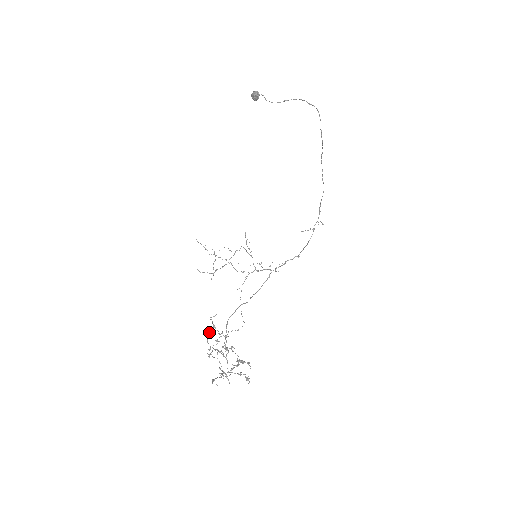
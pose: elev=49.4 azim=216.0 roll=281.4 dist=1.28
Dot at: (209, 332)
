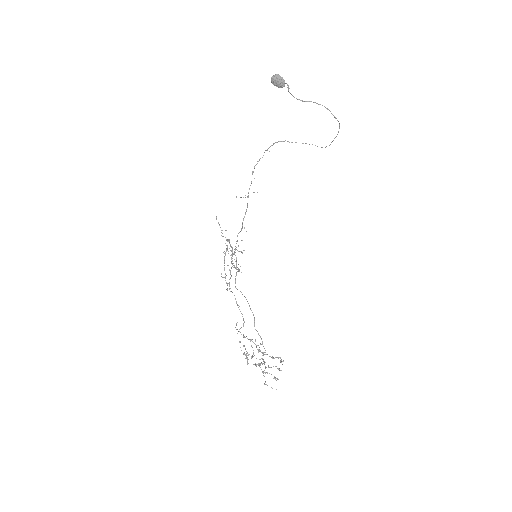
Dot at: occluded
